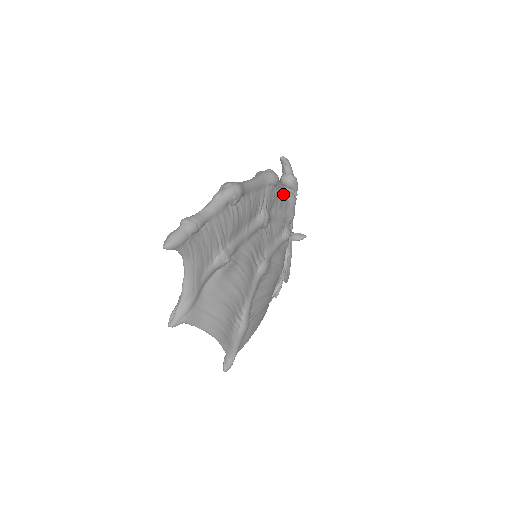
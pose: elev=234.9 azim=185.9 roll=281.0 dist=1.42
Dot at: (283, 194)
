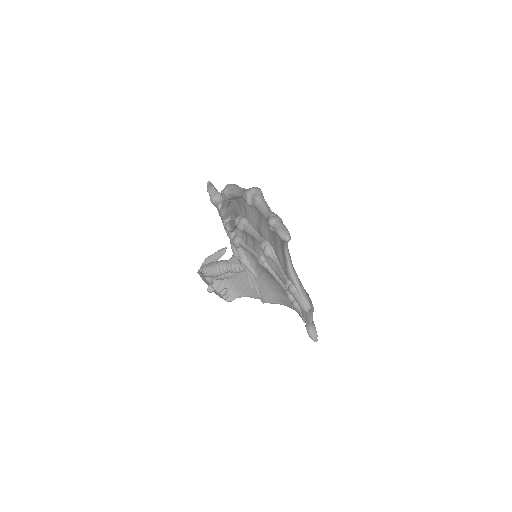
Dot at: occluded
